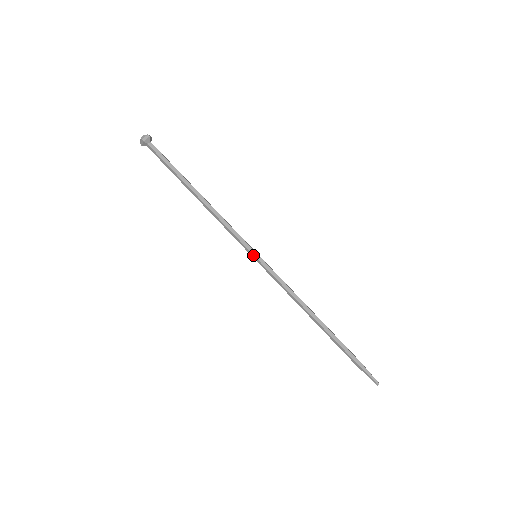
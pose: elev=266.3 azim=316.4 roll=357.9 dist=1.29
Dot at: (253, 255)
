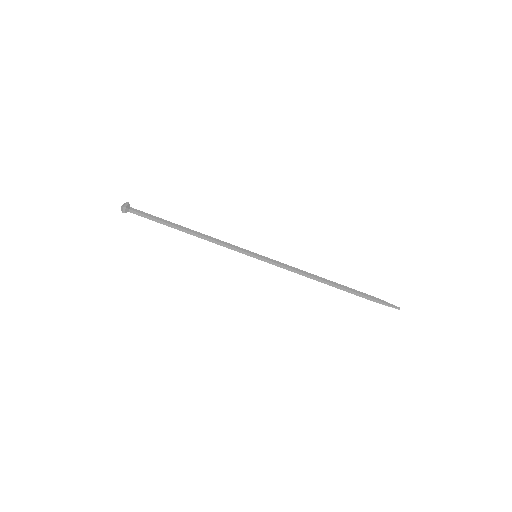
Dot at: (254, 255)
